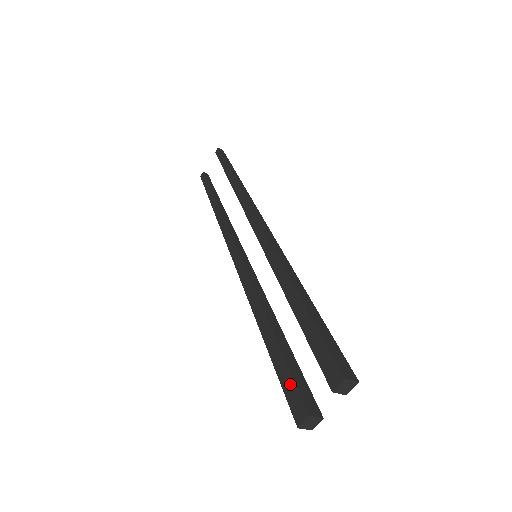
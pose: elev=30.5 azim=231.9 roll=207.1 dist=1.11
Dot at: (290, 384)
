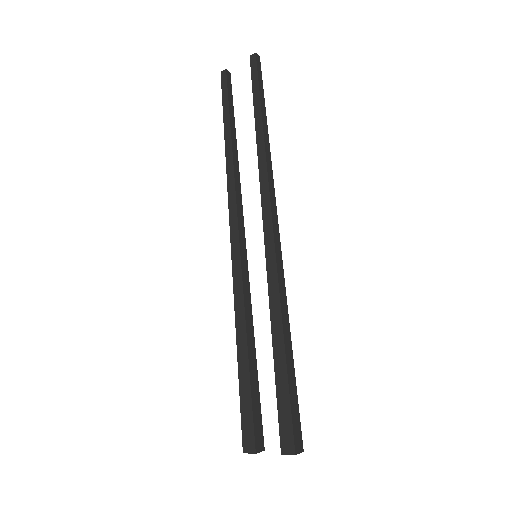
Dot at: (249, 416)
